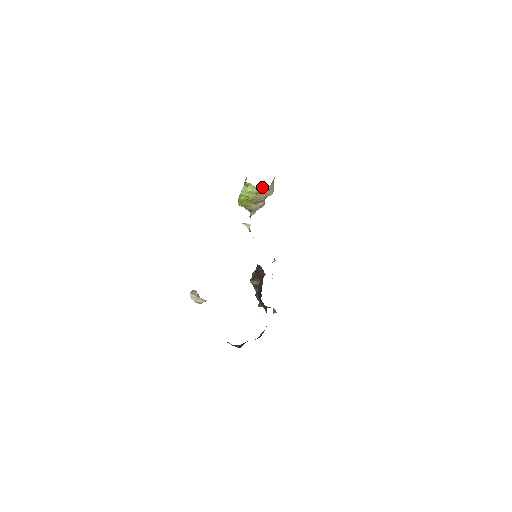
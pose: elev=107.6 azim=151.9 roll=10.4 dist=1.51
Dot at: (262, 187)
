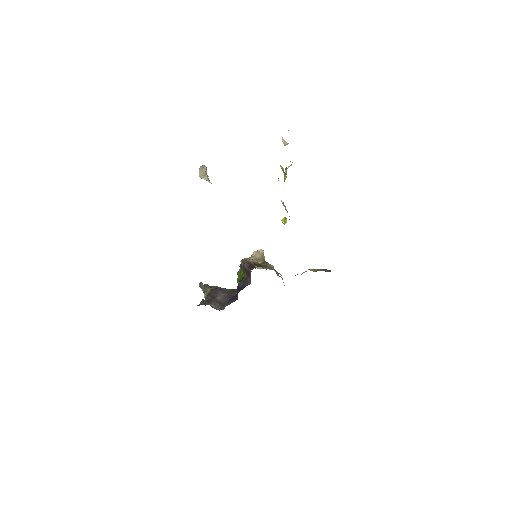
Dot at: occluded
